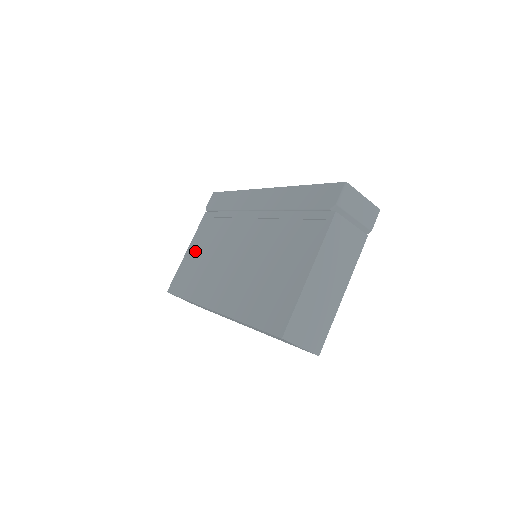
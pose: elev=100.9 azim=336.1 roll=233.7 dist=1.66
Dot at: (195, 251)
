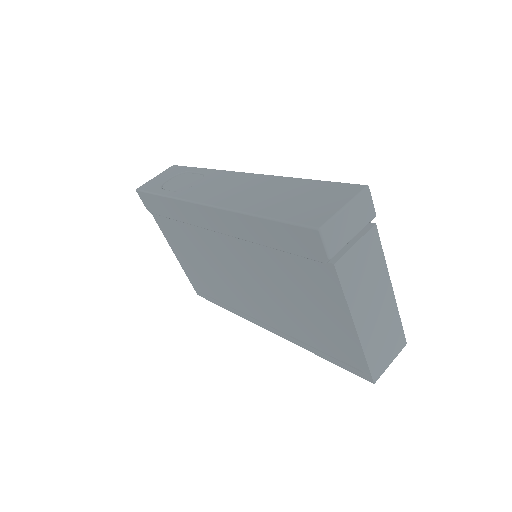
Dot at: (185, 259)
